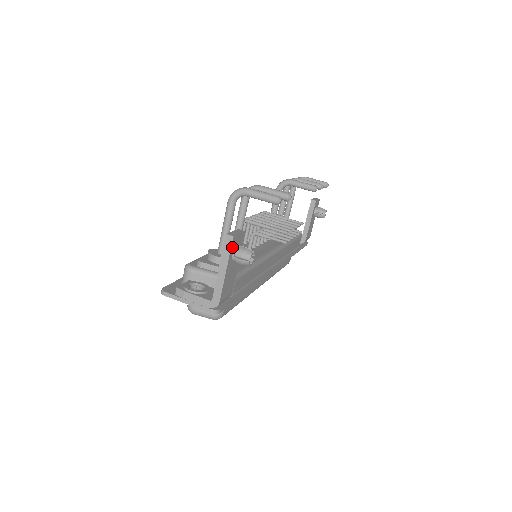
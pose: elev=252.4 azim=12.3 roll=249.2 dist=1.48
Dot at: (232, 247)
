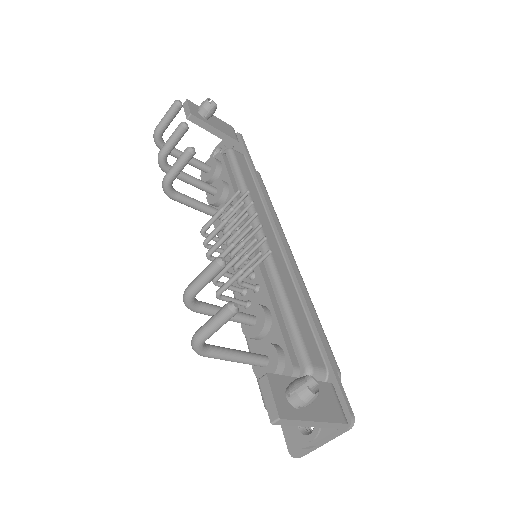
Dot at: (290, 415)
